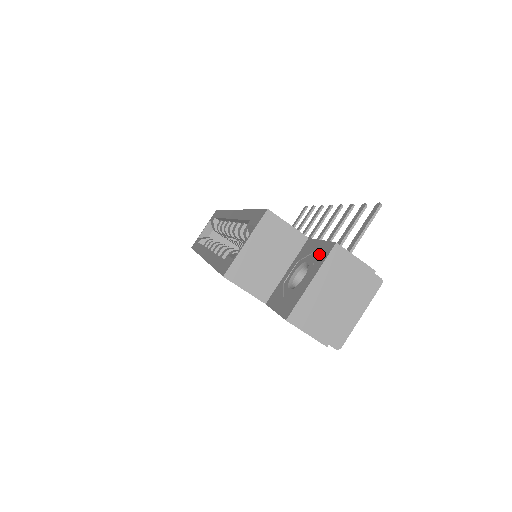
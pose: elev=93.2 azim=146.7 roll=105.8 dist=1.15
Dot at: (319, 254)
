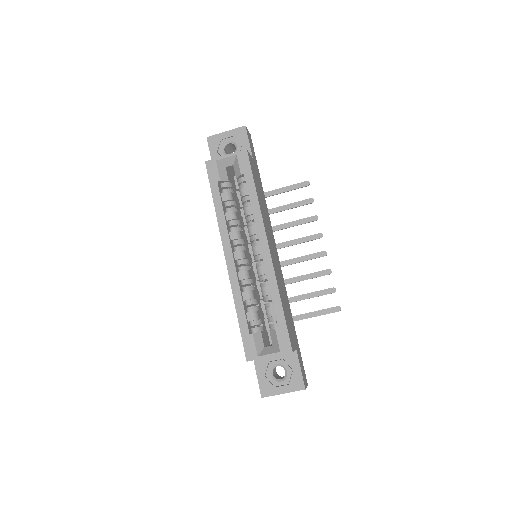
Dot at: (295, 380)
